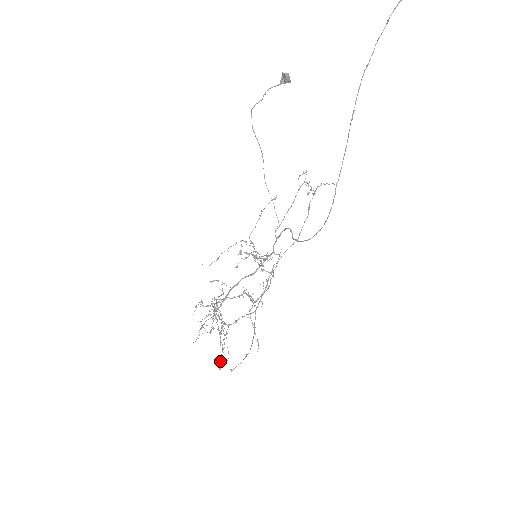
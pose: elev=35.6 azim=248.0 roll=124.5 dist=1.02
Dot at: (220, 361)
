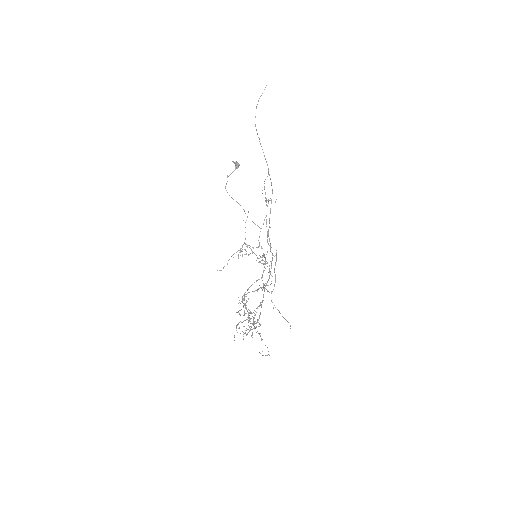
Dot at: occluded
